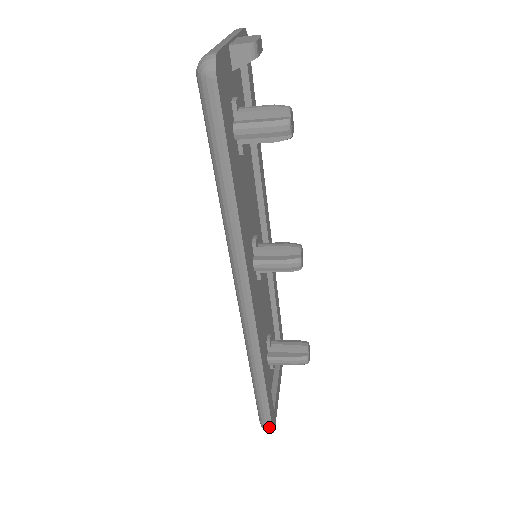
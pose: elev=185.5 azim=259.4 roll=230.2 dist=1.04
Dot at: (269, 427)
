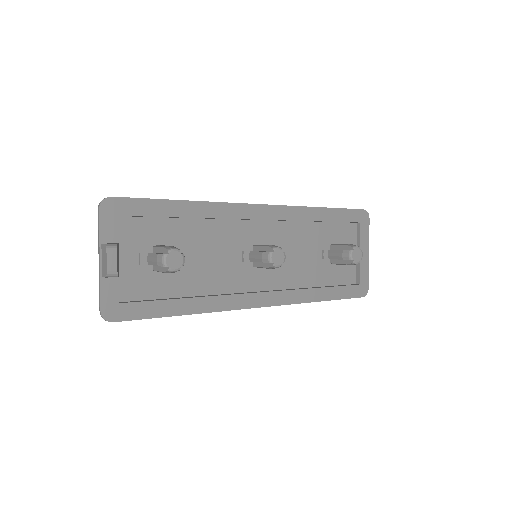
Dot at: (358, 297)
